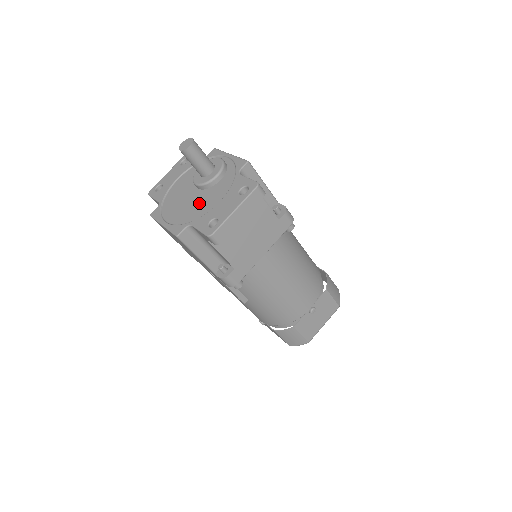
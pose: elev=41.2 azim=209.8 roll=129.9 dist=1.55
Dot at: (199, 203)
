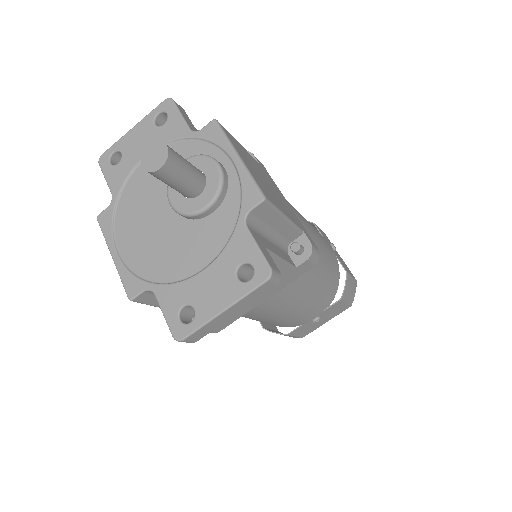
Dot at: (171, 246)
